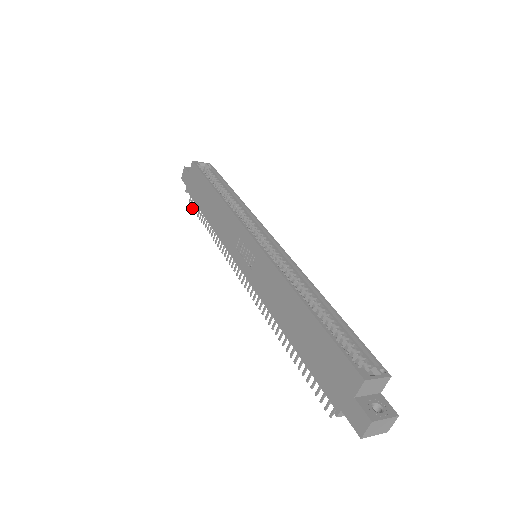
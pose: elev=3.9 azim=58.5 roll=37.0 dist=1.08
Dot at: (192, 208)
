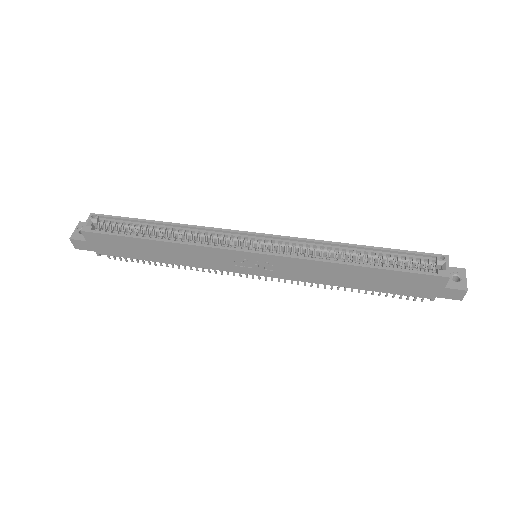
Dot at: occluded
